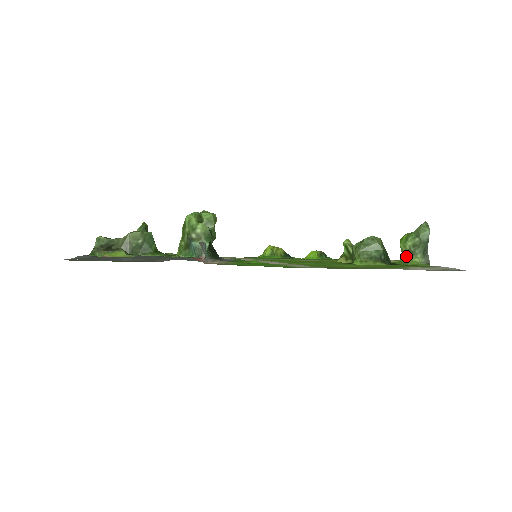
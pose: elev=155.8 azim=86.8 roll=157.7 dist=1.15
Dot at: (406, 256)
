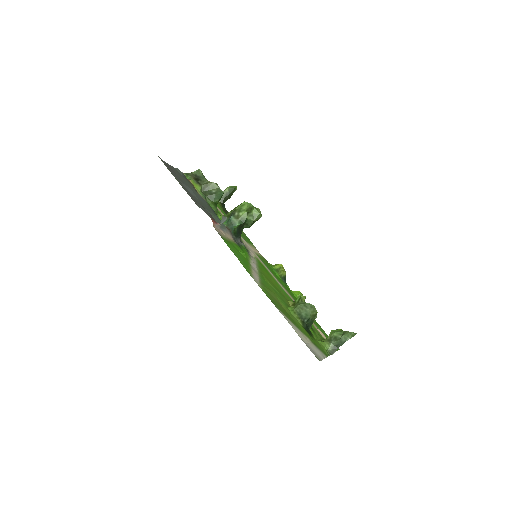
Dot at: (327, 339)
